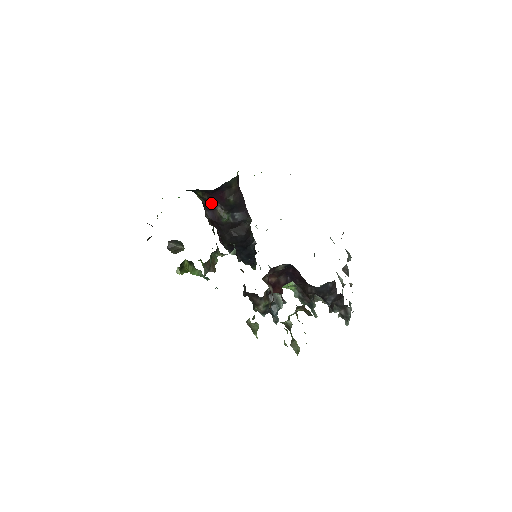
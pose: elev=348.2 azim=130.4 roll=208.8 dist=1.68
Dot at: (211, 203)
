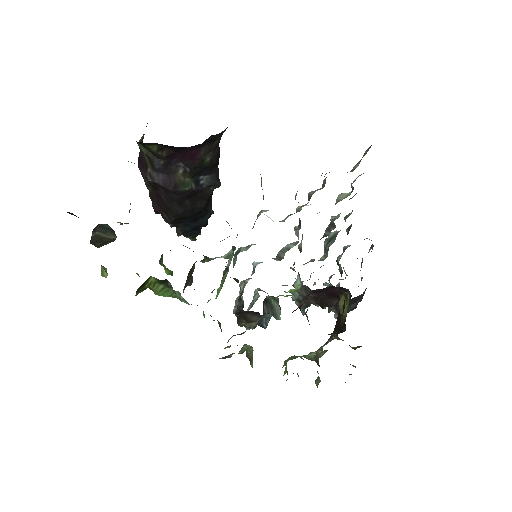
Dot at: (169, 162)
